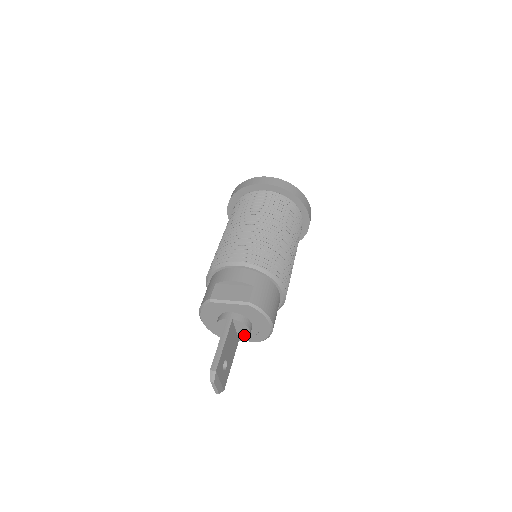
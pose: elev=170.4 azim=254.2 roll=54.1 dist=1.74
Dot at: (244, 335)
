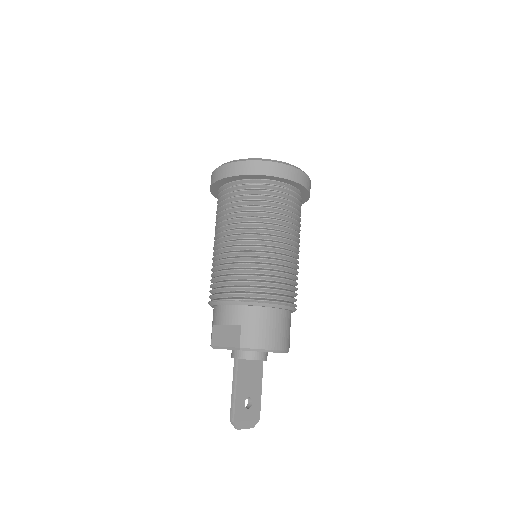
Dot at: occluded
